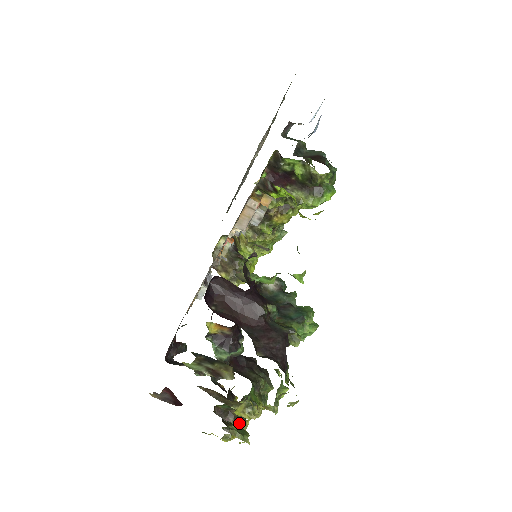
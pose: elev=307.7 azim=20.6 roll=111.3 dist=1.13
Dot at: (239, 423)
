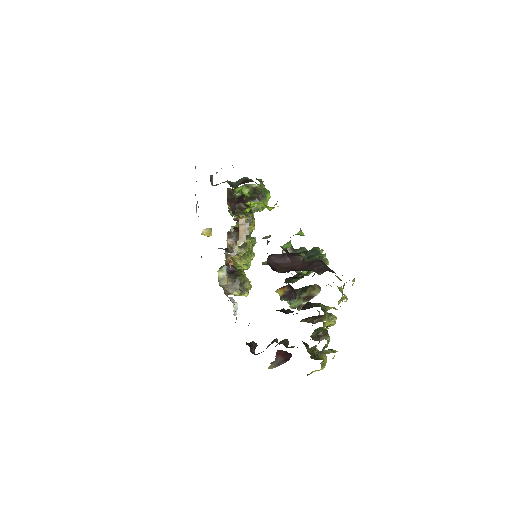
Dot at: (328, 337)
